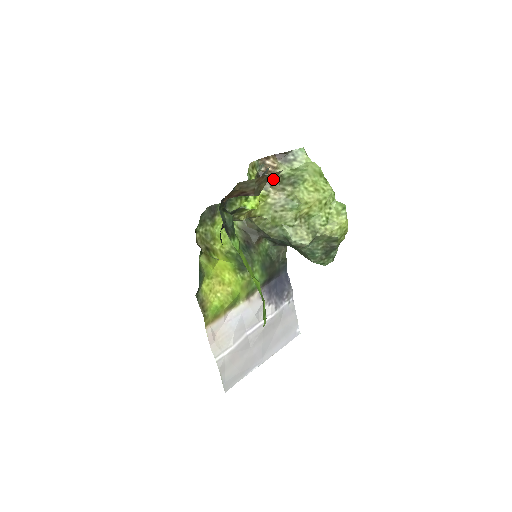
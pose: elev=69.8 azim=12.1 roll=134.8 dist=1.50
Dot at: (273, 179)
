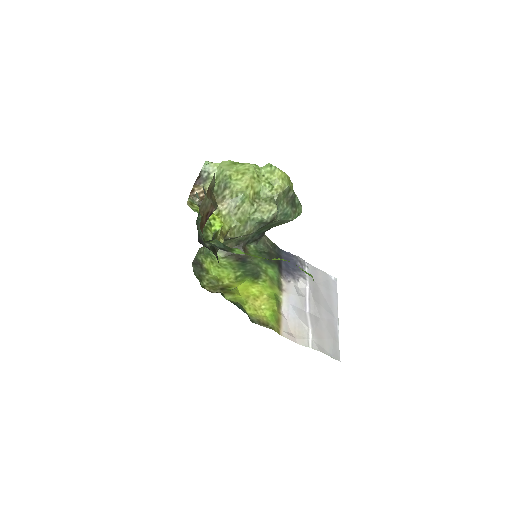
Dot at: occluded
